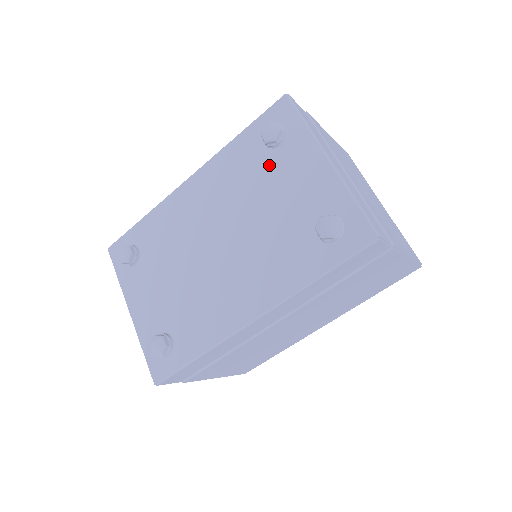
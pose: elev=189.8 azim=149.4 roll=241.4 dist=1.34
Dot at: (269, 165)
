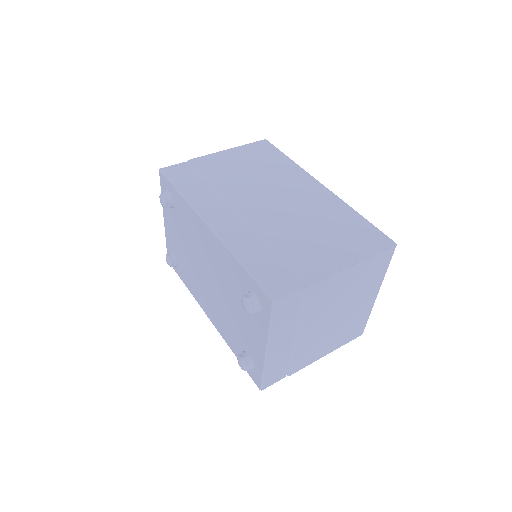
Dot at: occluded
